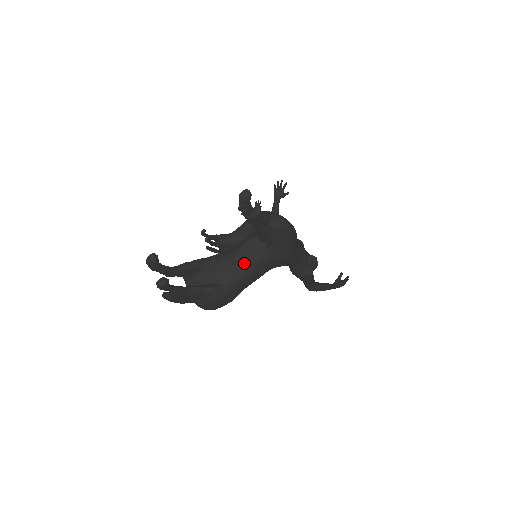
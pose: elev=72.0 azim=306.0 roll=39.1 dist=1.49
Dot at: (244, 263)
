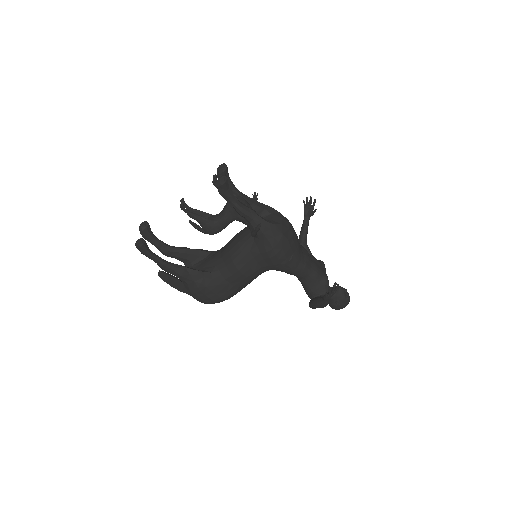
Dot at: (233, 253)
